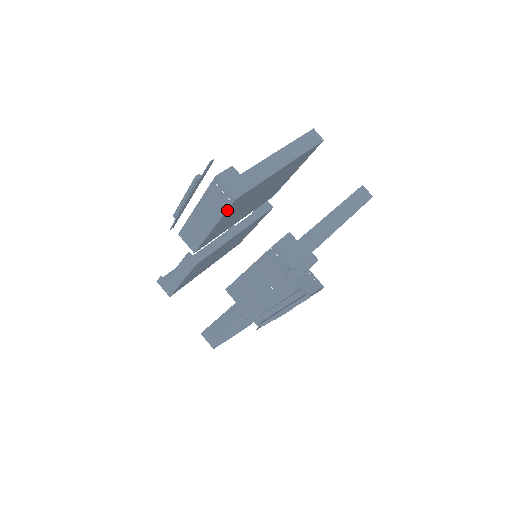
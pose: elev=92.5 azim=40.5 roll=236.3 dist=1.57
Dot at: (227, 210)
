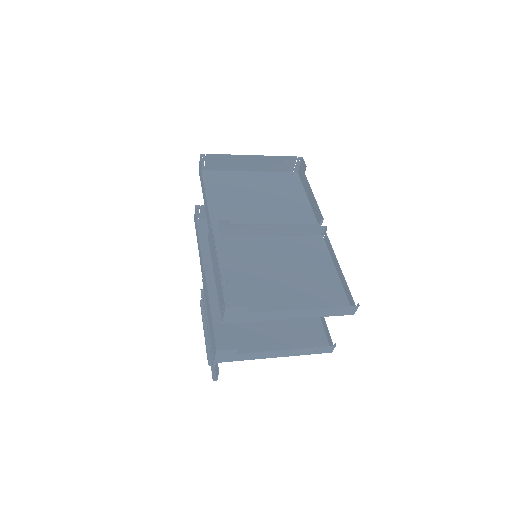
Dot at: occluded
